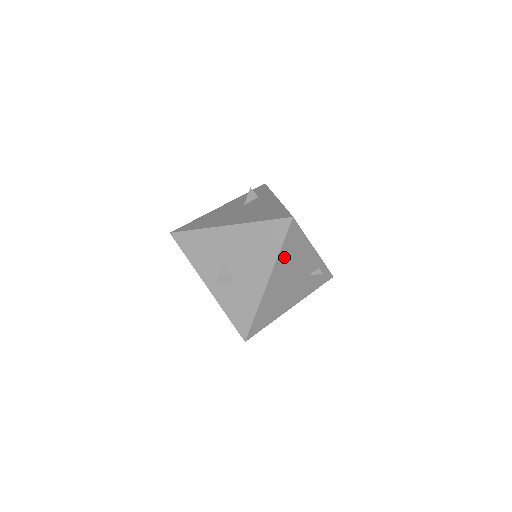
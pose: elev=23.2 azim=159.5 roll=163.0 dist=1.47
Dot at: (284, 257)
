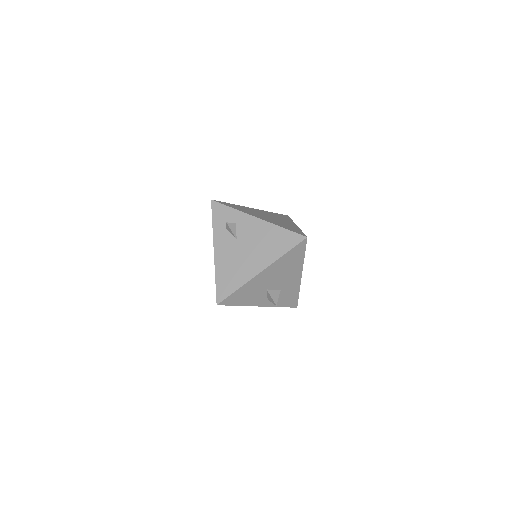
Dot at: occluded
